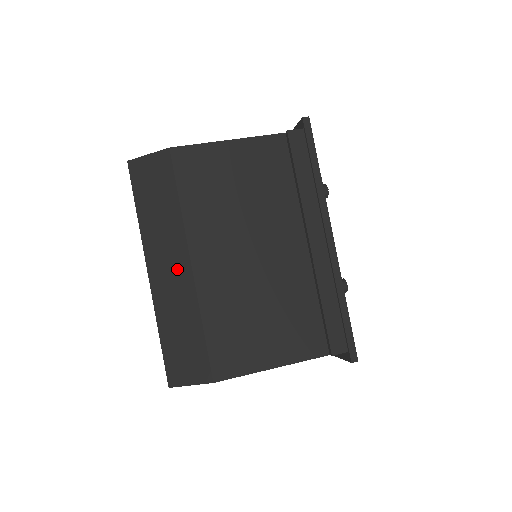
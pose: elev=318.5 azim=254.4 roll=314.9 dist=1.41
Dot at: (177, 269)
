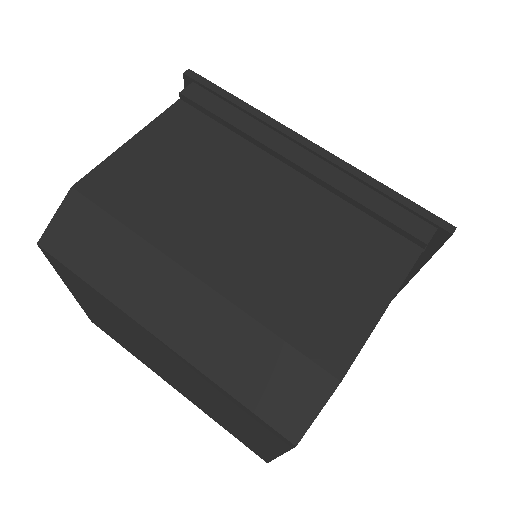
Dot at: (184, 298)
